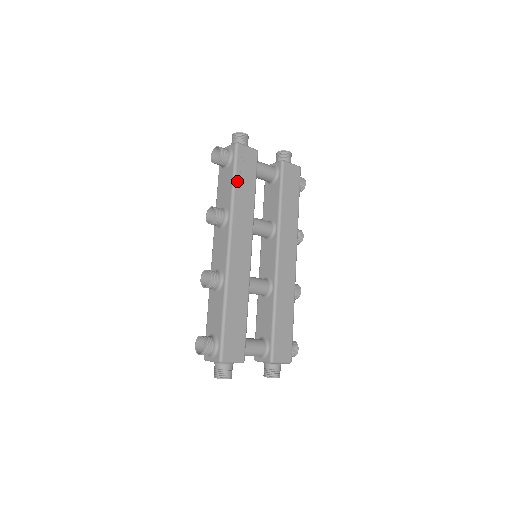
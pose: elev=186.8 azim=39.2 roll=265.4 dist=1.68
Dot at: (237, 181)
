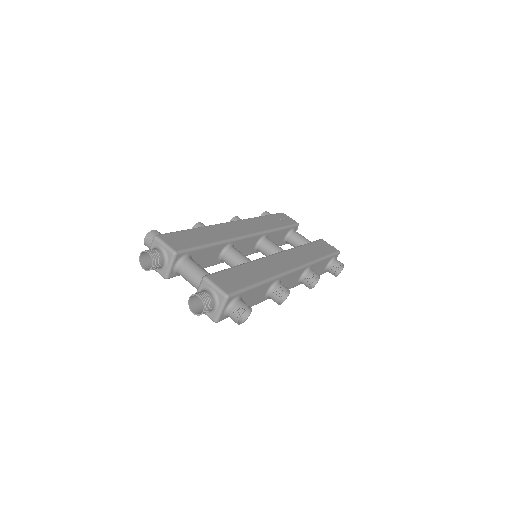
Dot at: (267, 217)
